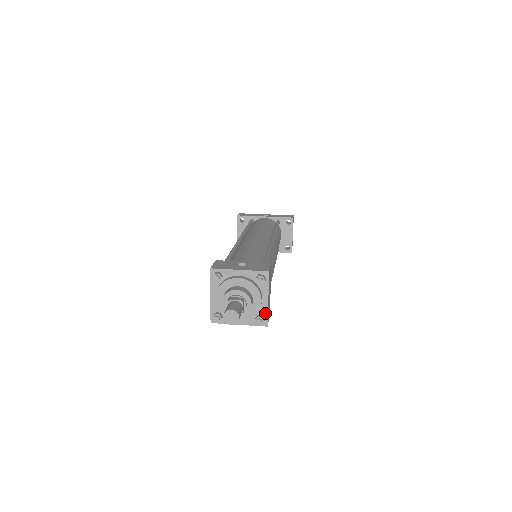
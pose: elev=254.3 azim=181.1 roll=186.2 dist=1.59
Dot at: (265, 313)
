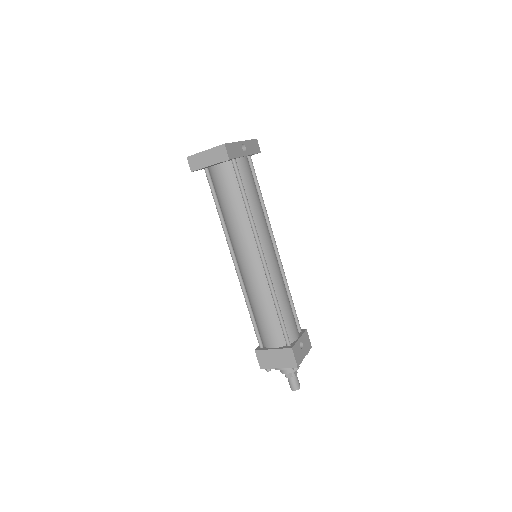
Dot at: occluded
